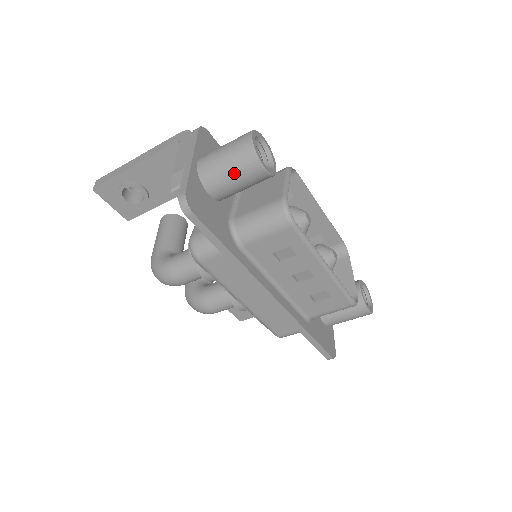
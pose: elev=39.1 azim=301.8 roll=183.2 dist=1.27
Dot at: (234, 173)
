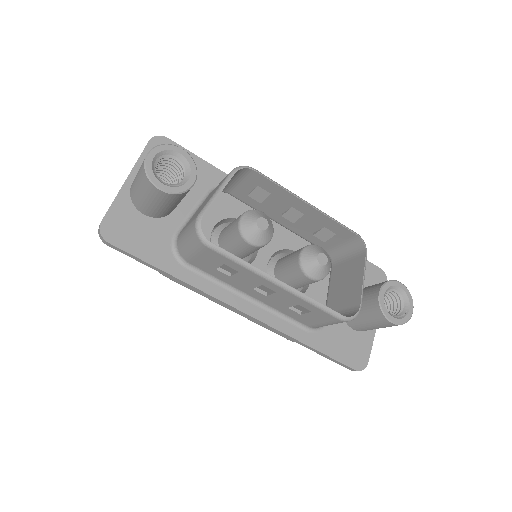
Dot at: (145, 196)
